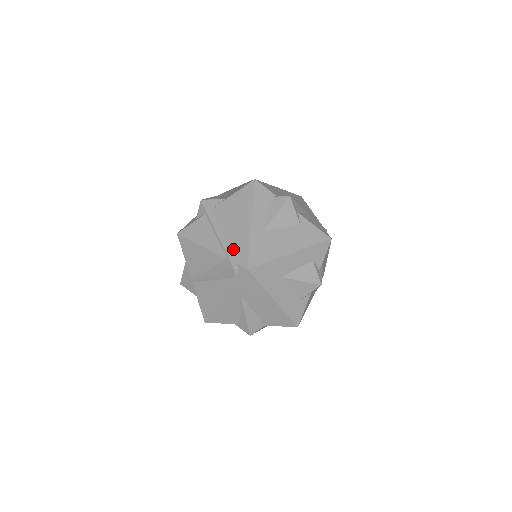
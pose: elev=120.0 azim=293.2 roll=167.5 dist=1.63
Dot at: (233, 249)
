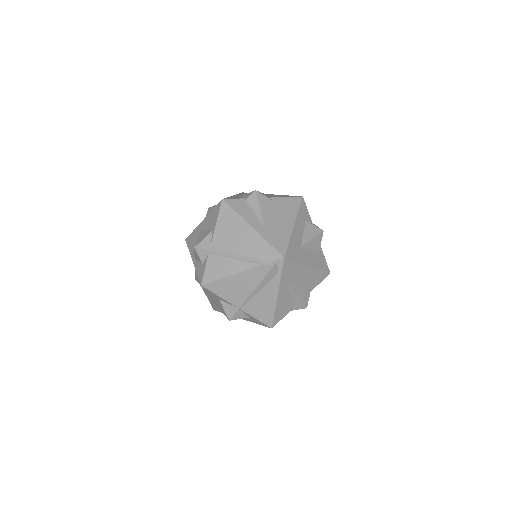
Dot at: (259, 255)
